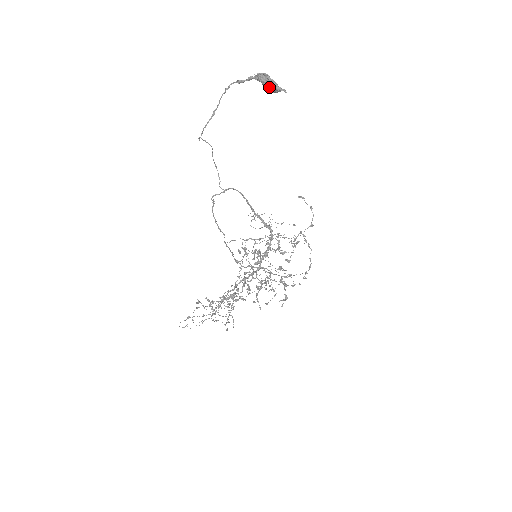
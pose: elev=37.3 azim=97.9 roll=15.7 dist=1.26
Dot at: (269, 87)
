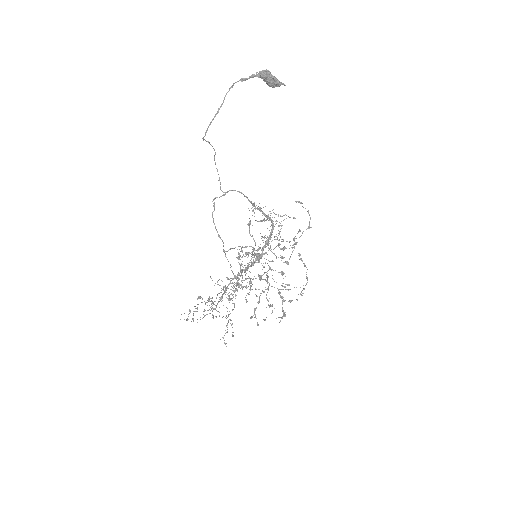
Dot at: (270, 81)
